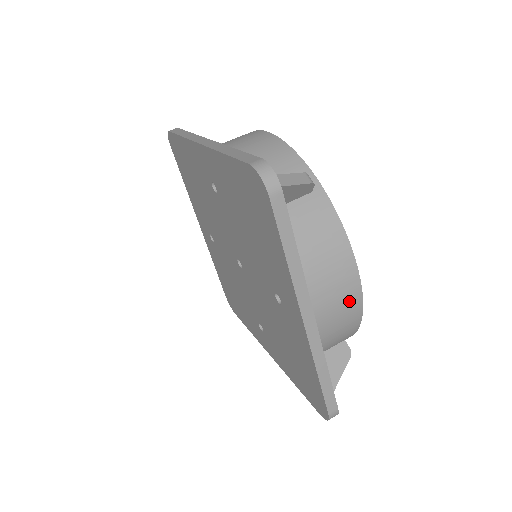
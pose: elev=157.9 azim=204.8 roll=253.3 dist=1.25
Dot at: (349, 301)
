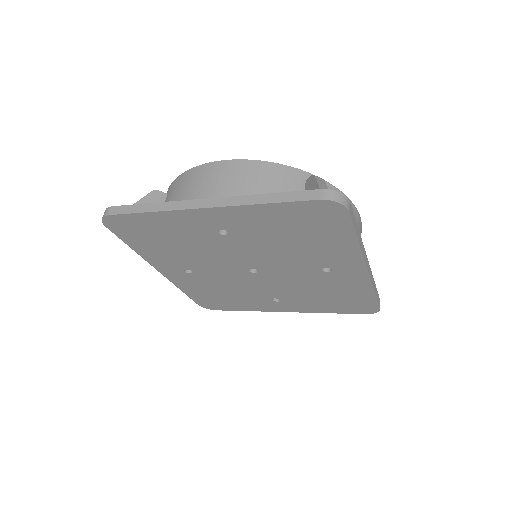
Dot at: occluded
